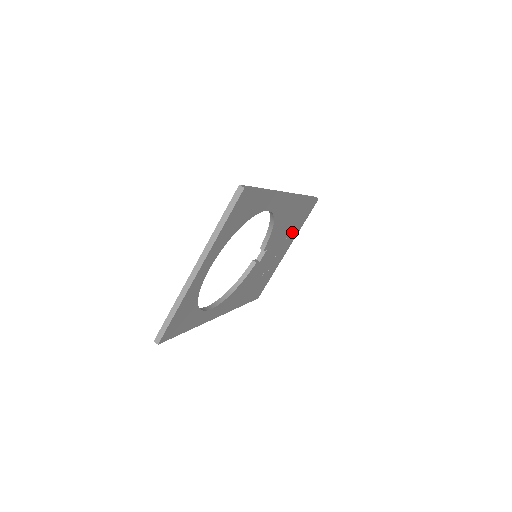
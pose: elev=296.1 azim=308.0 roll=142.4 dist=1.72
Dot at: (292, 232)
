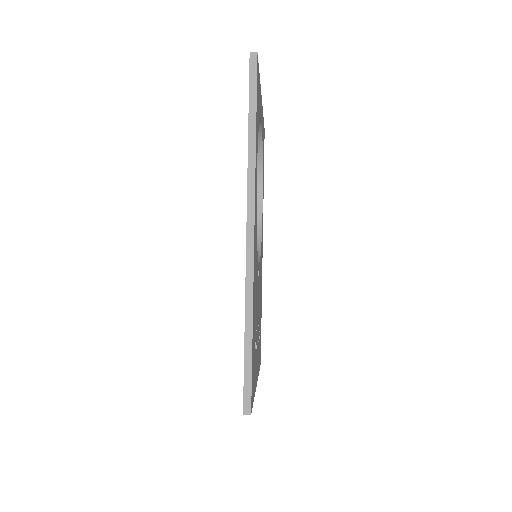
Dot at: occluded
